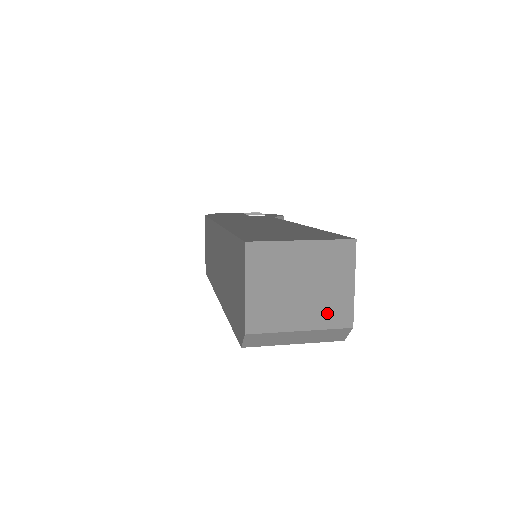
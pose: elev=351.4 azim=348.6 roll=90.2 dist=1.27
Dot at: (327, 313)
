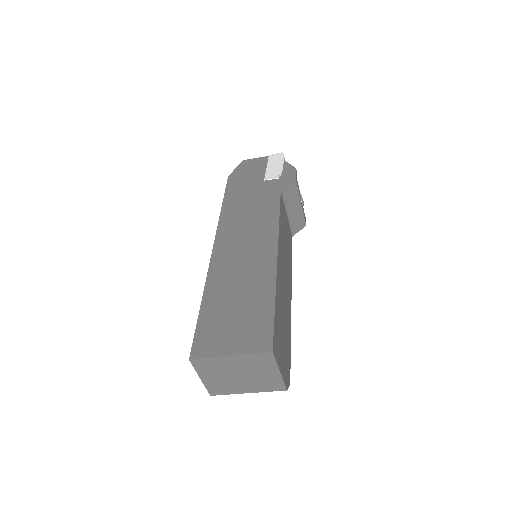
Dot at: (264, 385)
